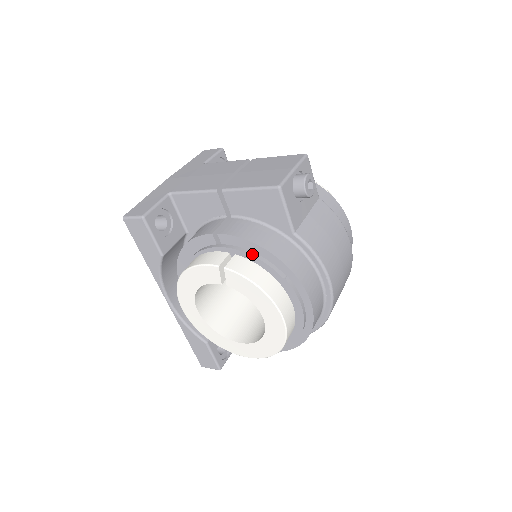
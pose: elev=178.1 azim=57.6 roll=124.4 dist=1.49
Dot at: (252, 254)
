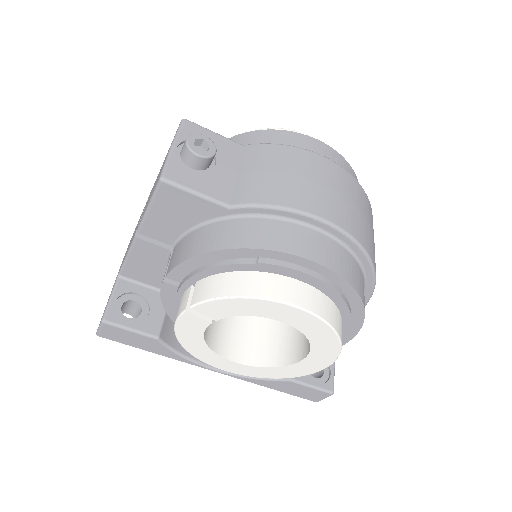
Dot at: (206, 268)
